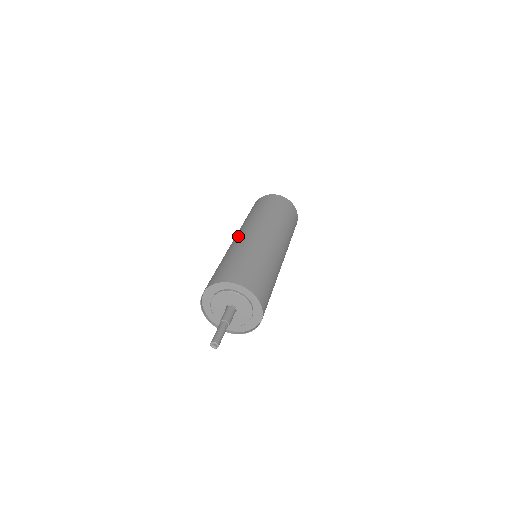
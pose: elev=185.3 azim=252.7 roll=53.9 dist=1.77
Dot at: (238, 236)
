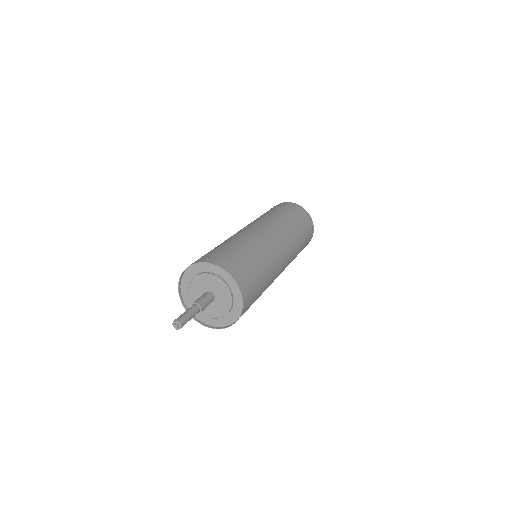
Dot at: (238, 231)
